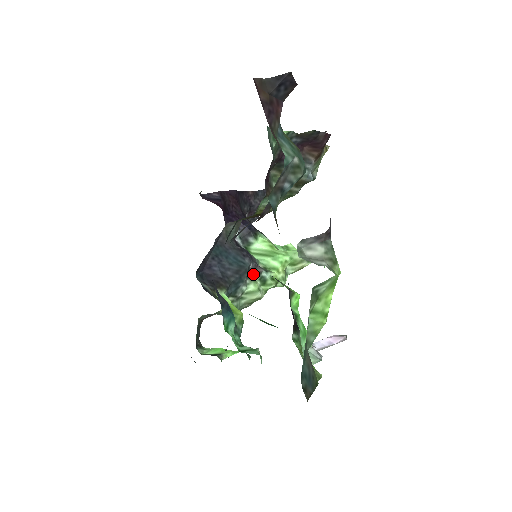
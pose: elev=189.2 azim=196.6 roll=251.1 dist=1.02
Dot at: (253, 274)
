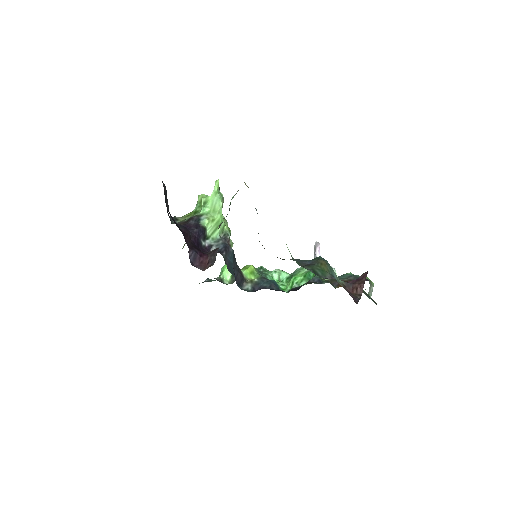
Dot at: (229, 245)
